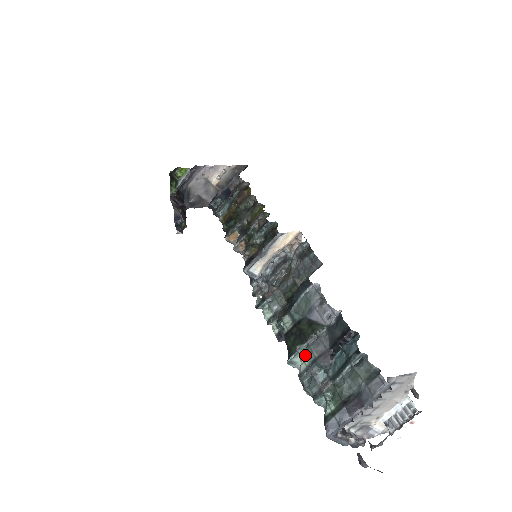
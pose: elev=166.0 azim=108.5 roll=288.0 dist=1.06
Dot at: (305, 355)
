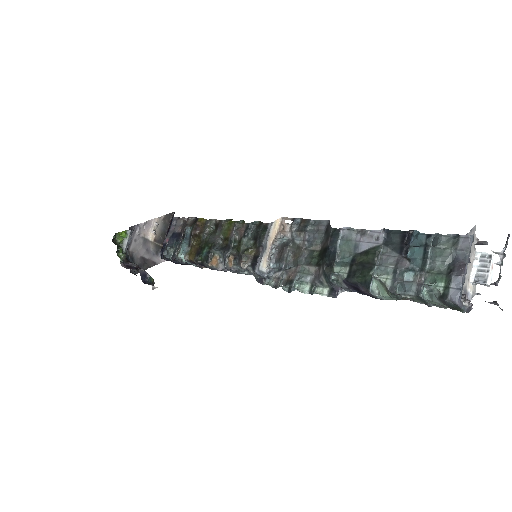
Dot at: (381, 275)
